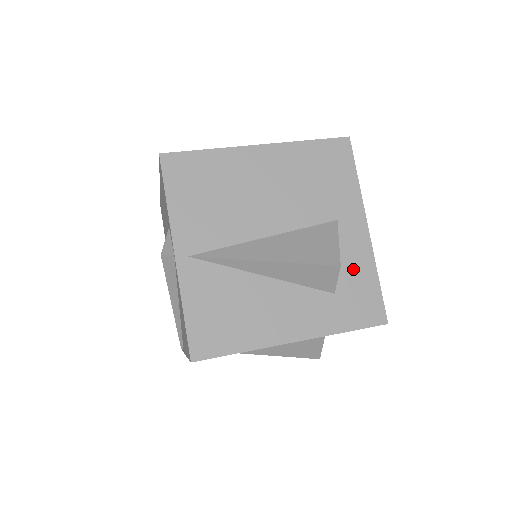
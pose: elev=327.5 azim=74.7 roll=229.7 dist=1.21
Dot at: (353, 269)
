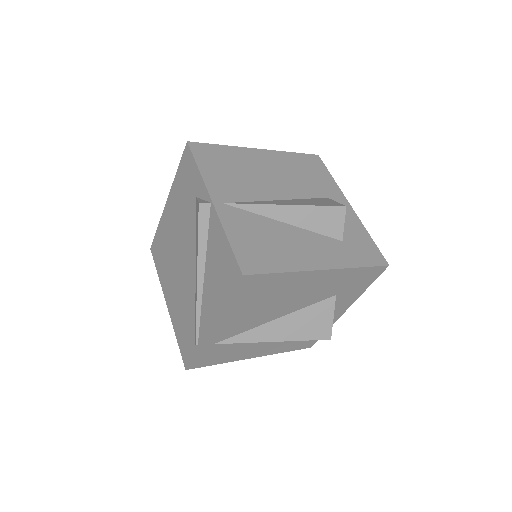
Dot at: (350, 228)
